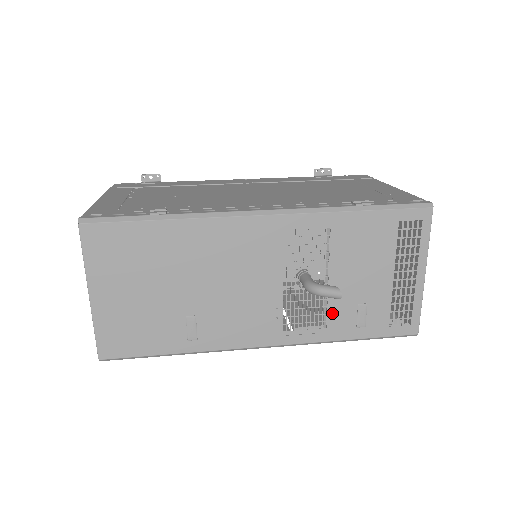
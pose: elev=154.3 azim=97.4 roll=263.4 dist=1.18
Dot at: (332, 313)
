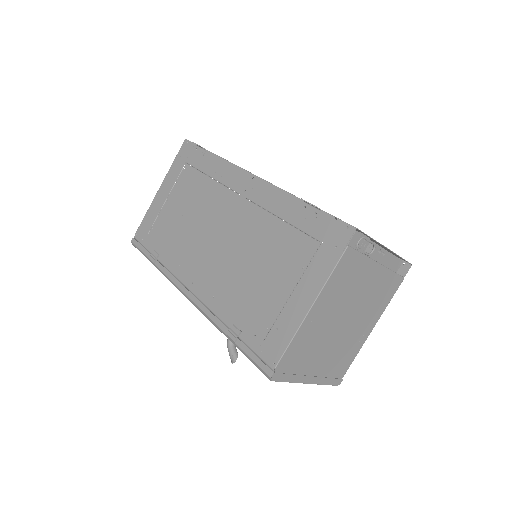
Dot at: occluded
